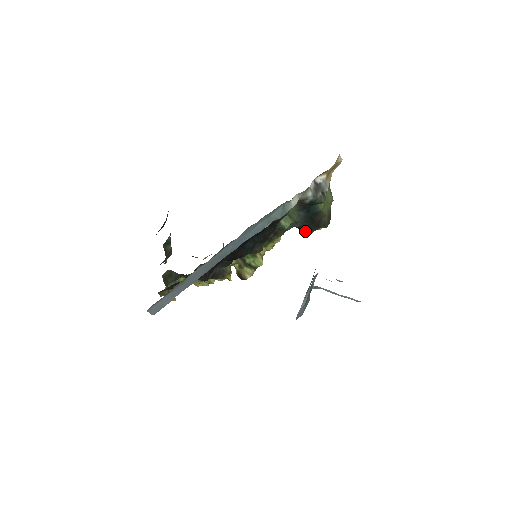
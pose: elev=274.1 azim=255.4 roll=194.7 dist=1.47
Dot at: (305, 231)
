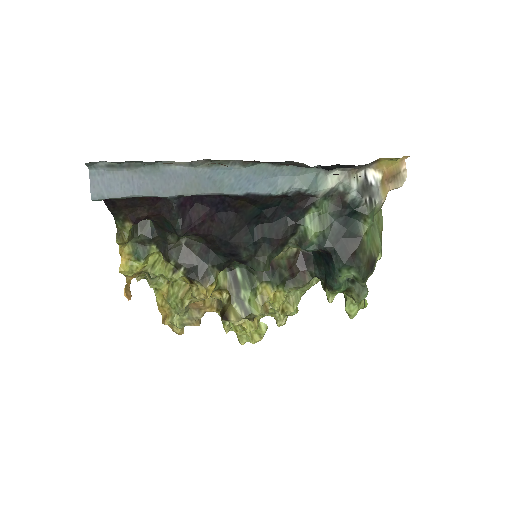
Dot at: (332, 278)
